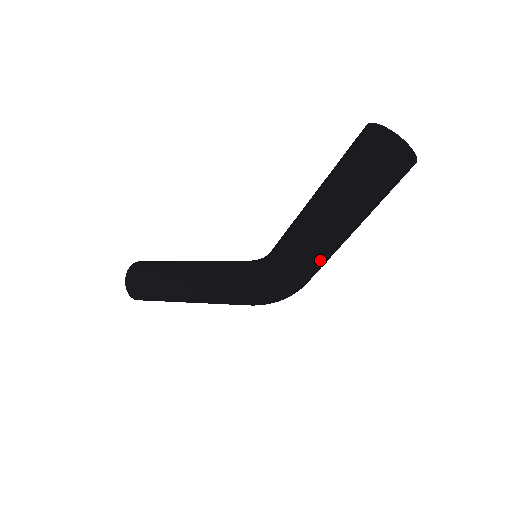
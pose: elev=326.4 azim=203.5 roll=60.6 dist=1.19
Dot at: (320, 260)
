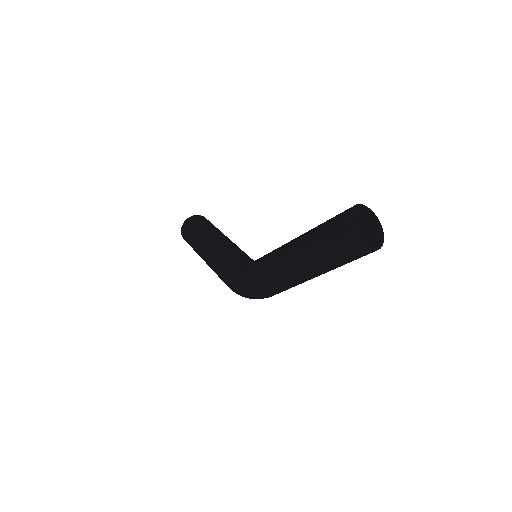
Dot at: (278, 278)
